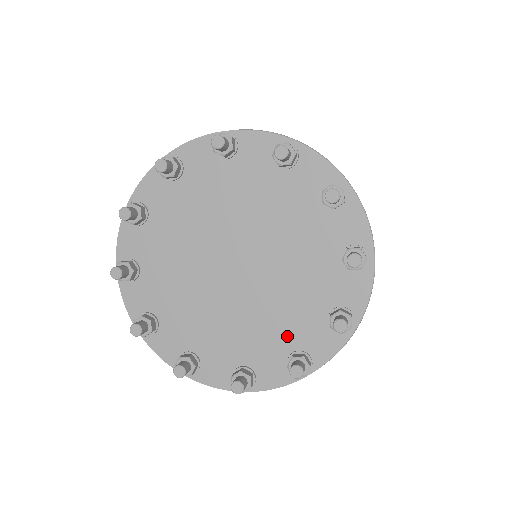
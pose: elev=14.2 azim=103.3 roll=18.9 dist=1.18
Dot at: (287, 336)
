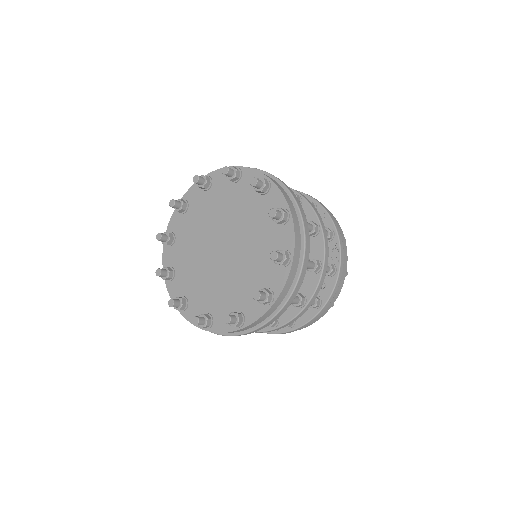
Dot at: (236, 300)
